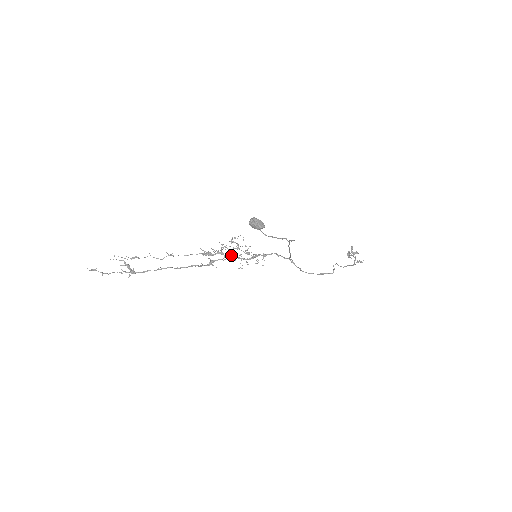
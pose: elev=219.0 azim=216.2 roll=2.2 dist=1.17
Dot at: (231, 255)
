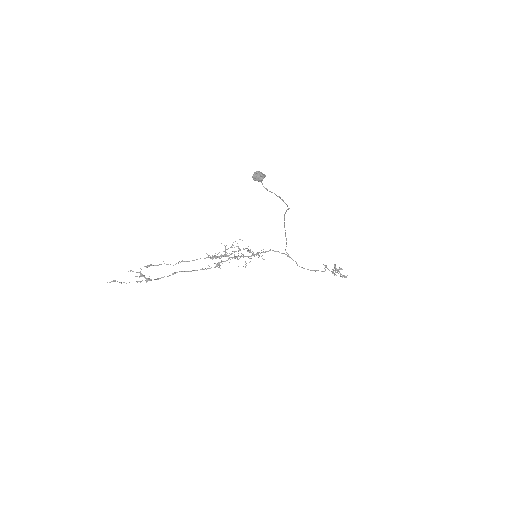
Dot at: (234, 256)
